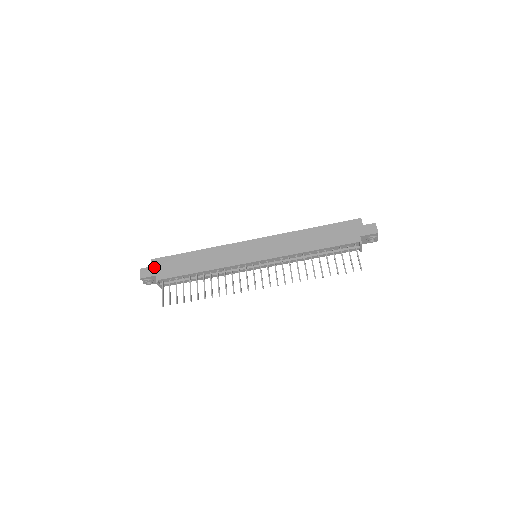
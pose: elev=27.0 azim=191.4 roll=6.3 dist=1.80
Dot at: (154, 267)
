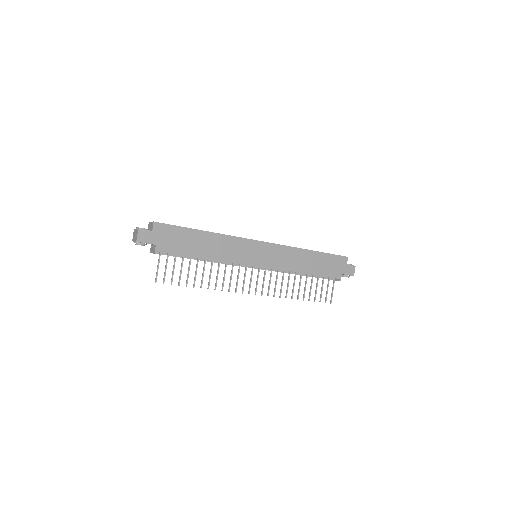
Dot at: (156, 233)
